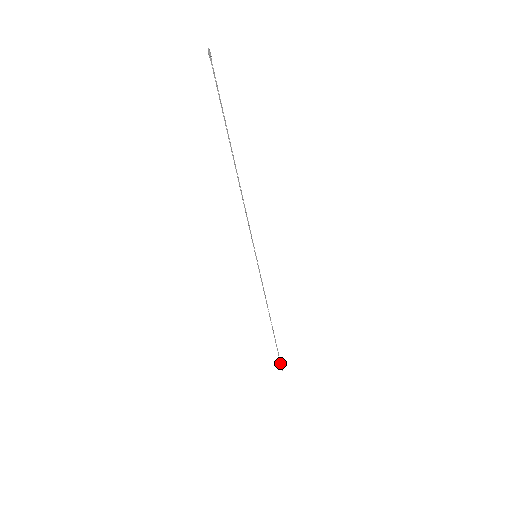
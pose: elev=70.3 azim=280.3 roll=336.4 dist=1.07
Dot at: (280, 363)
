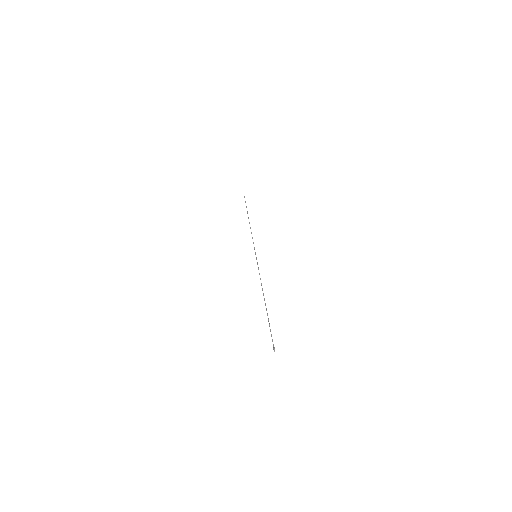
Dot at: occluded
